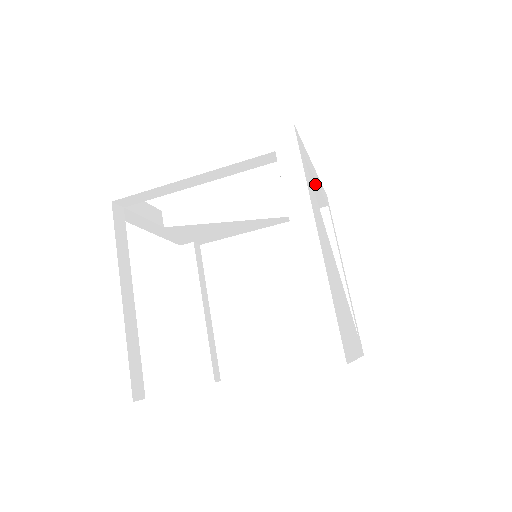
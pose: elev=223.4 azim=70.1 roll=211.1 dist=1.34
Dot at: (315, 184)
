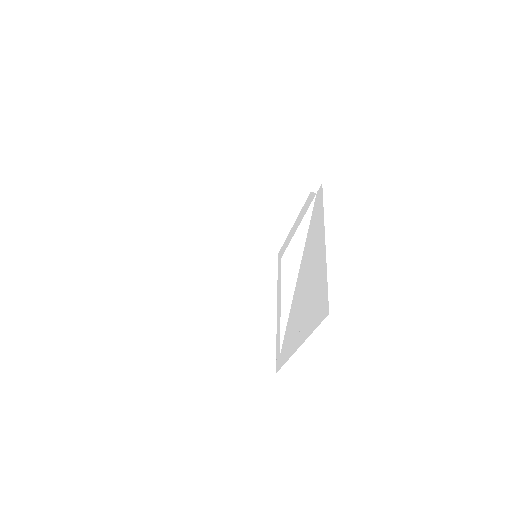
Dot at: occluded
